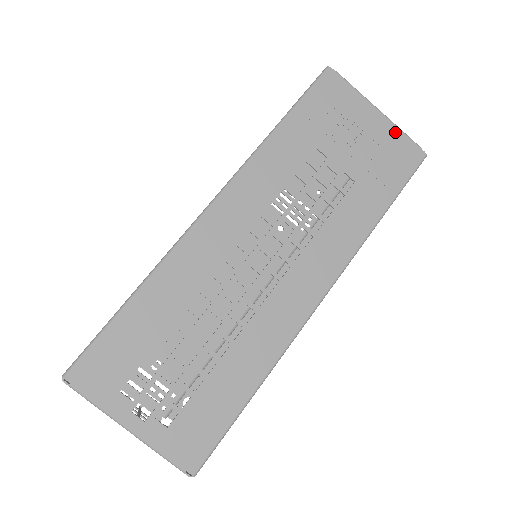
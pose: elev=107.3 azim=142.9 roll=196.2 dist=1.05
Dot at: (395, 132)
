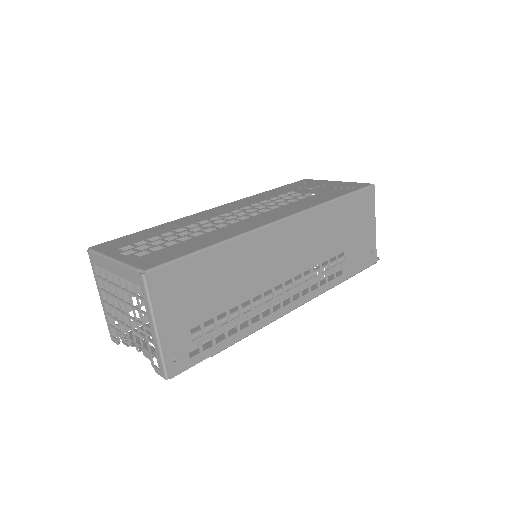
Dot at: (348, 183)
